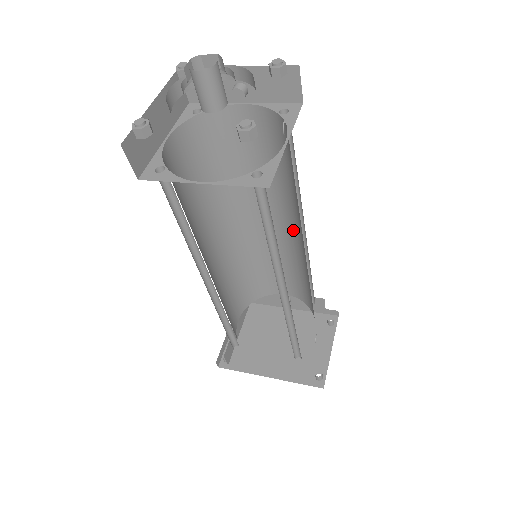
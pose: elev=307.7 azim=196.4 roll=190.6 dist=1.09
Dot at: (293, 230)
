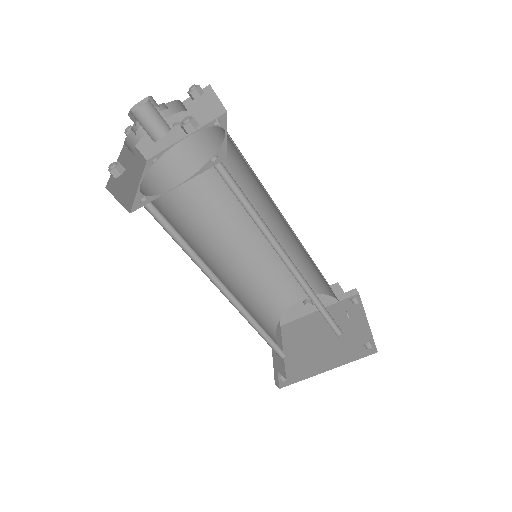
Dot at: (276, 224)
